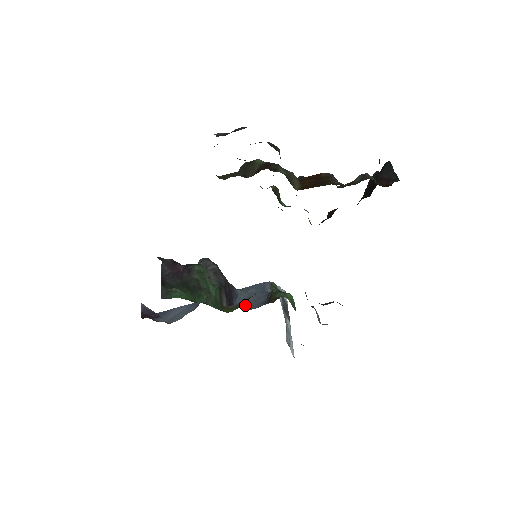
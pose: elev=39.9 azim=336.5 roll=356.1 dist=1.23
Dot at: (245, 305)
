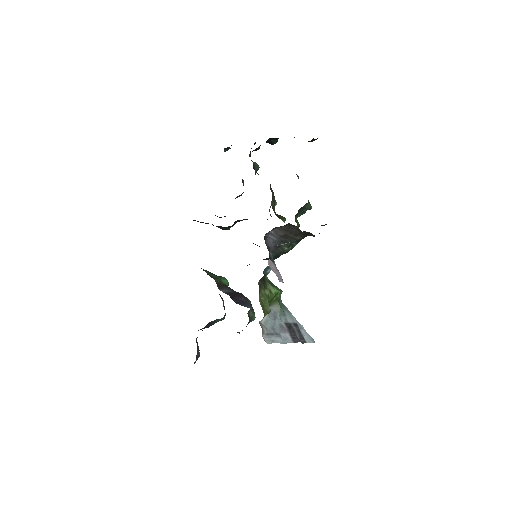
Dot at: occluded
